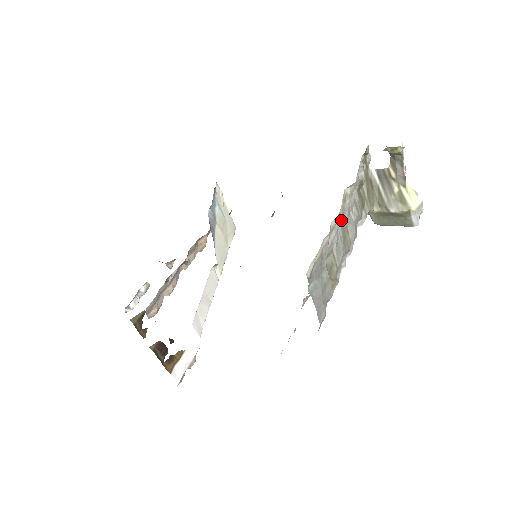
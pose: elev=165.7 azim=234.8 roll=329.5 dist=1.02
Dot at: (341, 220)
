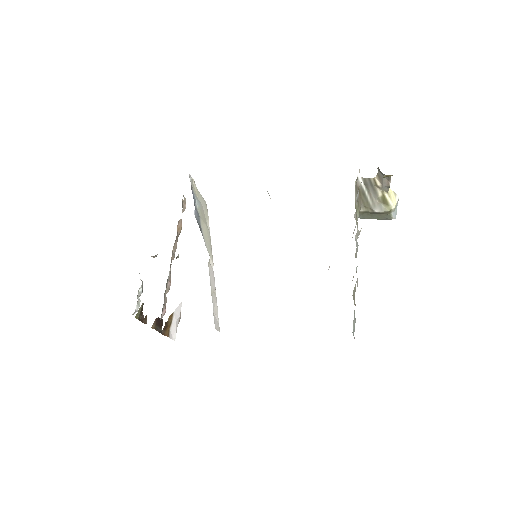
Dot at: occluded
